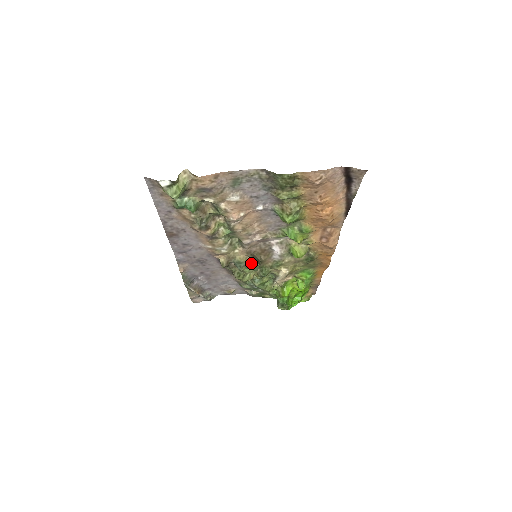
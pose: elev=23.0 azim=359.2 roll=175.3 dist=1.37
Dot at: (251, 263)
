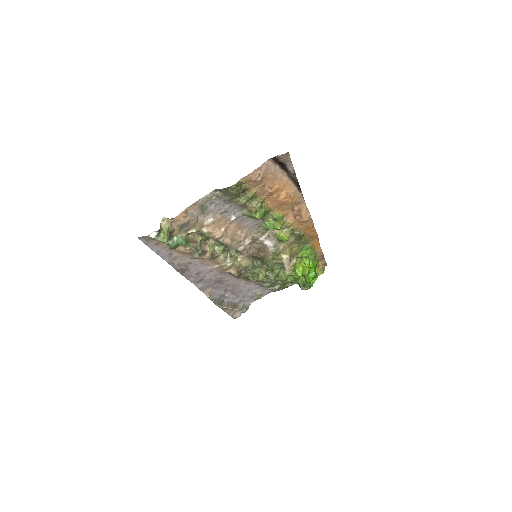
Dot at: (254, 263)
